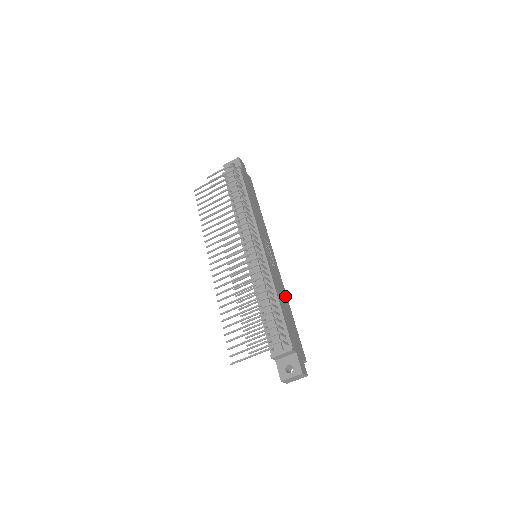
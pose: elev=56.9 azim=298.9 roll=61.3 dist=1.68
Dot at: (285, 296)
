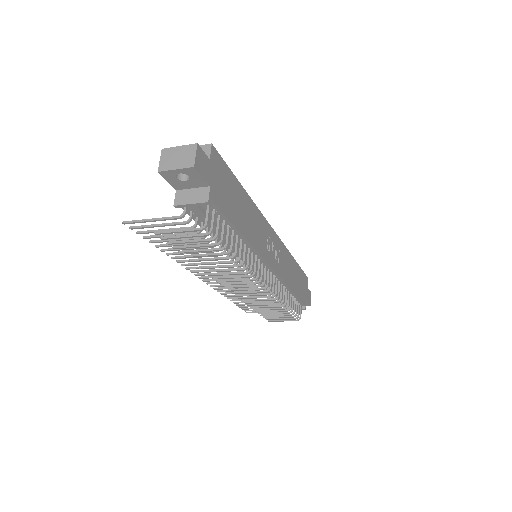
Dot at: (290, 259)
